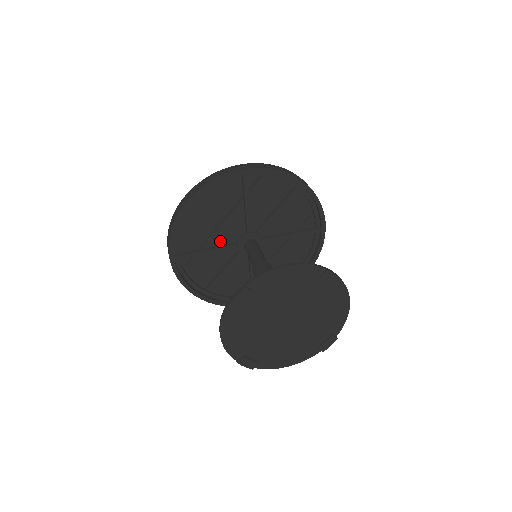
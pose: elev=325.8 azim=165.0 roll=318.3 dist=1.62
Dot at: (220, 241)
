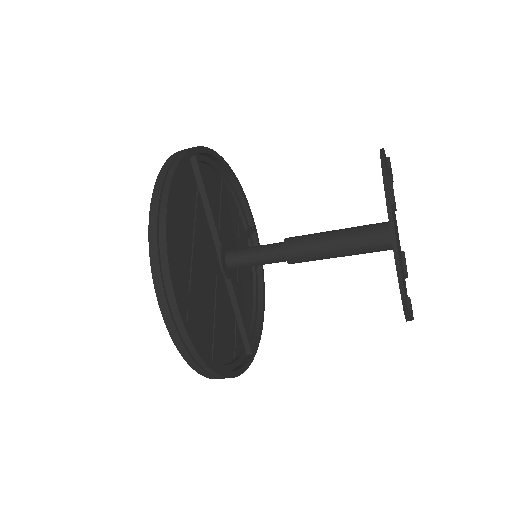
Dot at: (200, 271)
